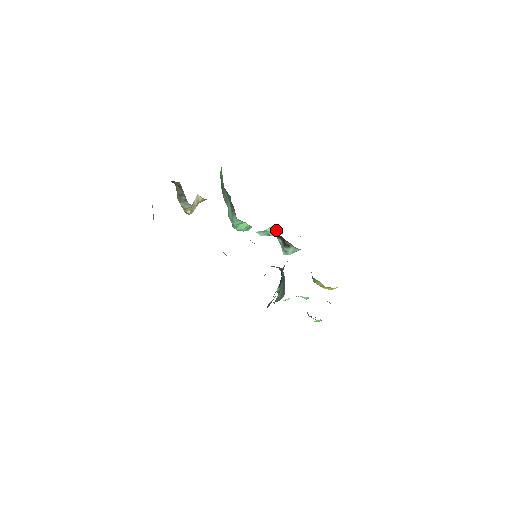
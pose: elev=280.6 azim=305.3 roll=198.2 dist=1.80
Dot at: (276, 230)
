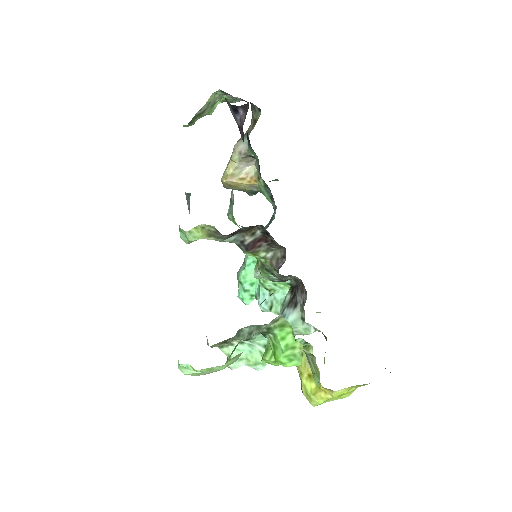
Dot at: occluded
